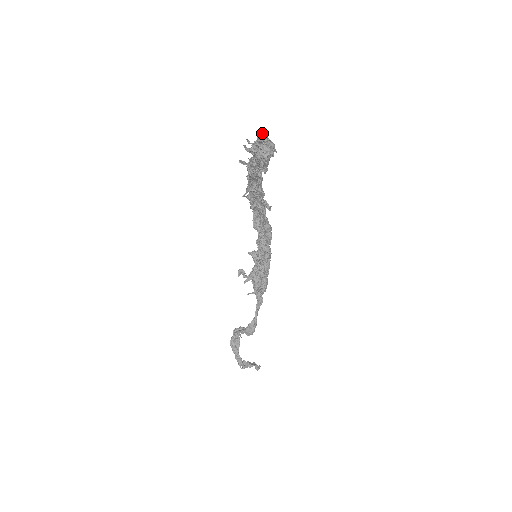
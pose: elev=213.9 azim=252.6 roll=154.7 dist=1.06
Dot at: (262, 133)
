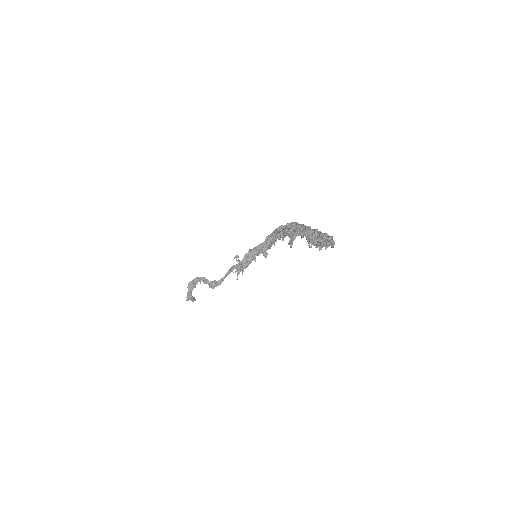
Dot at: occluded
